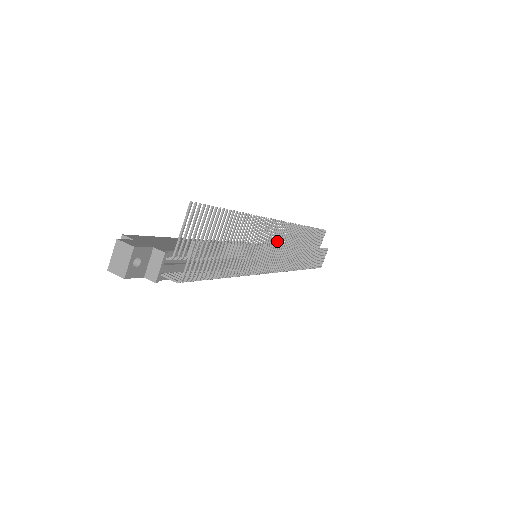
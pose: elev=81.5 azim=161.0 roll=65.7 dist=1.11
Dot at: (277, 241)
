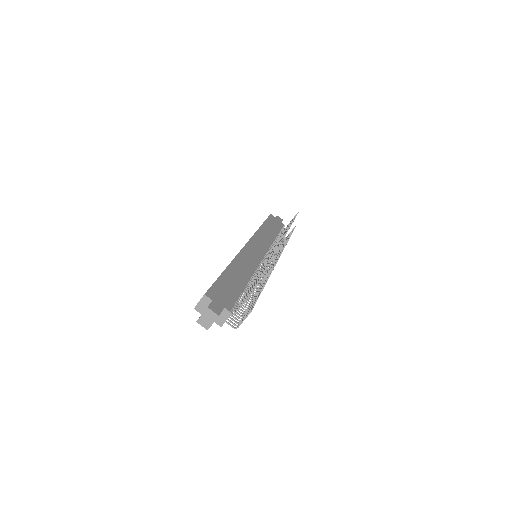
Dot at: occluded
